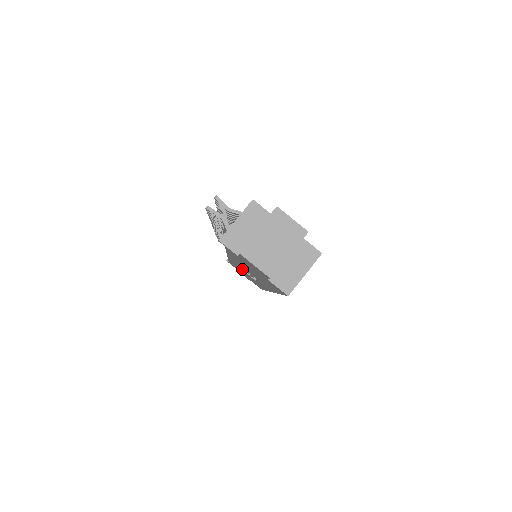
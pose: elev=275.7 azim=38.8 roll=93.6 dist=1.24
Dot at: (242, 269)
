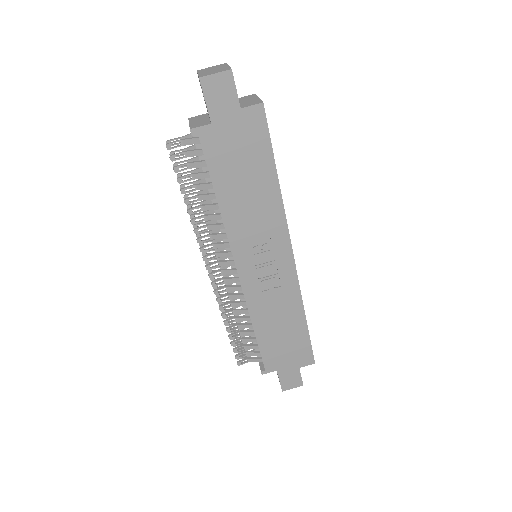
Dot at: (259, 279)
